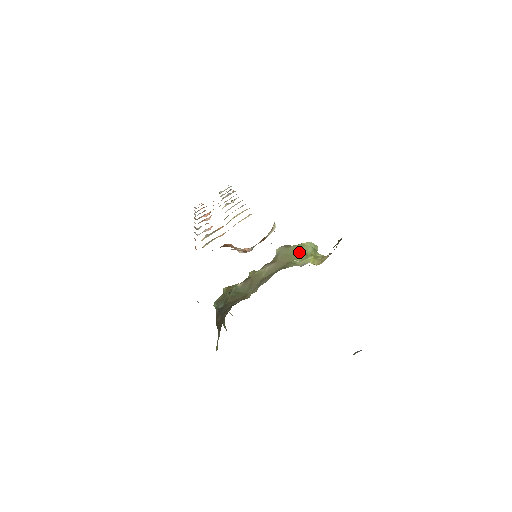
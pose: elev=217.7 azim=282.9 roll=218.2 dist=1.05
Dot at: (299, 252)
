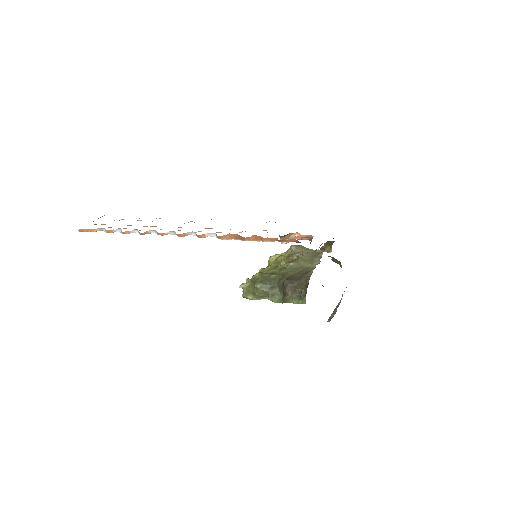
Dot at: (308, 248)
